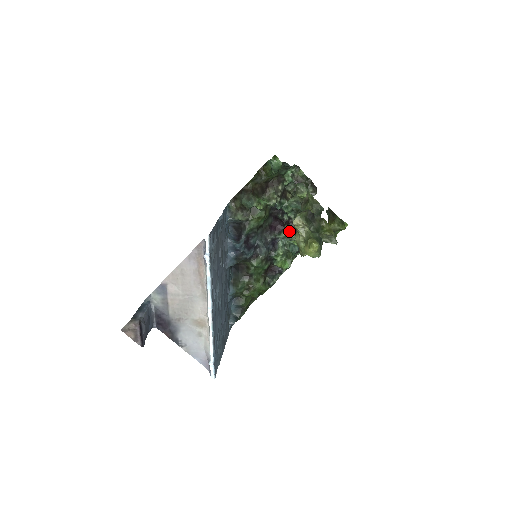
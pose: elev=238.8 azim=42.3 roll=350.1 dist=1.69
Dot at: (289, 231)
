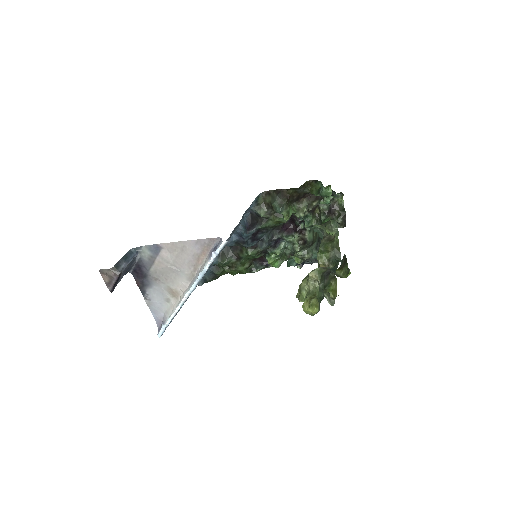
Dot at: (297, 238)
